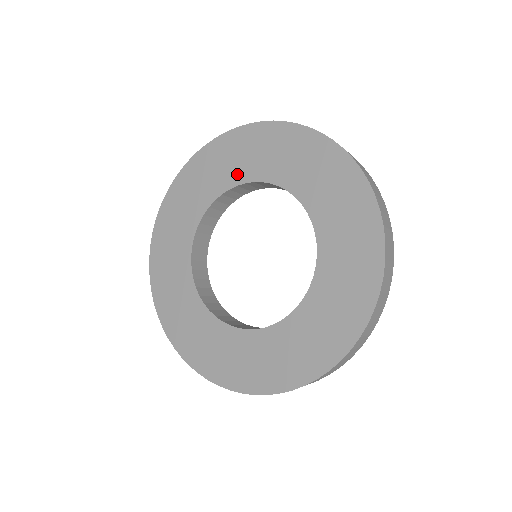
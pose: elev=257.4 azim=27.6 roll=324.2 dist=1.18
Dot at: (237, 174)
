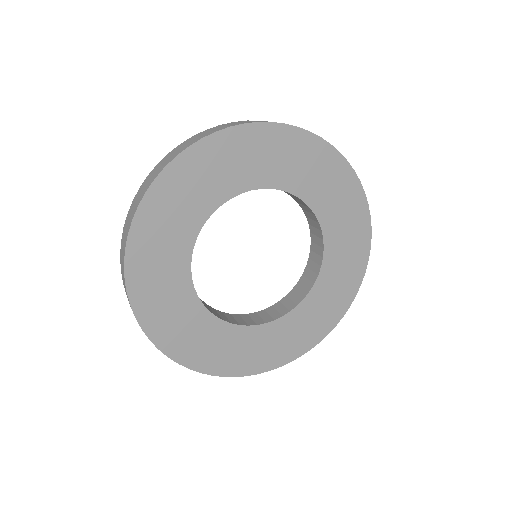
Dot at: (200, 210)
